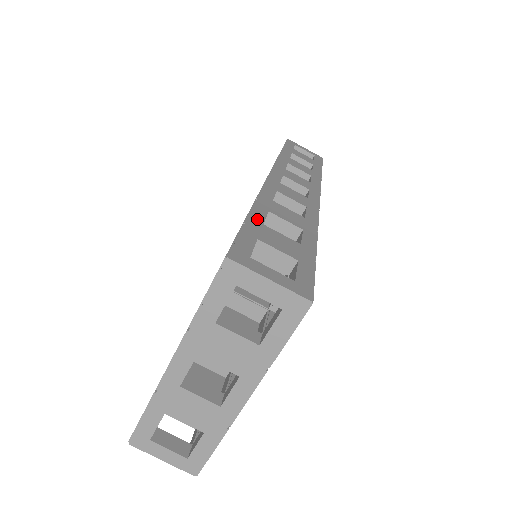
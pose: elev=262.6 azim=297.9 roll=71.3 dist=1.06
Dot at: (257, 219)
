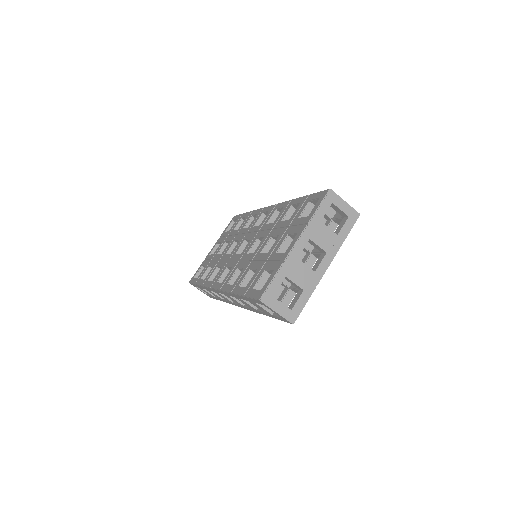
Dot at: occluded
